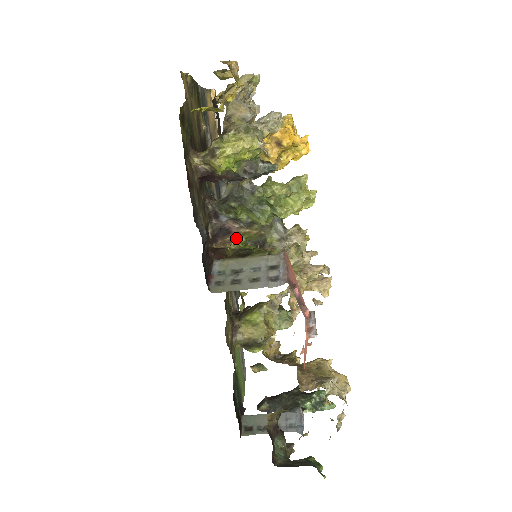
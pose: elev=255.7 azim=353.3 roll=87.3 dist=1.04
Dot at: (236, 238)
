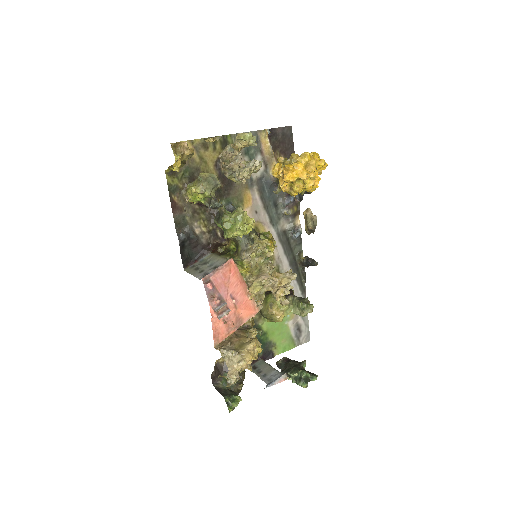
Dot at: (231, 241)
